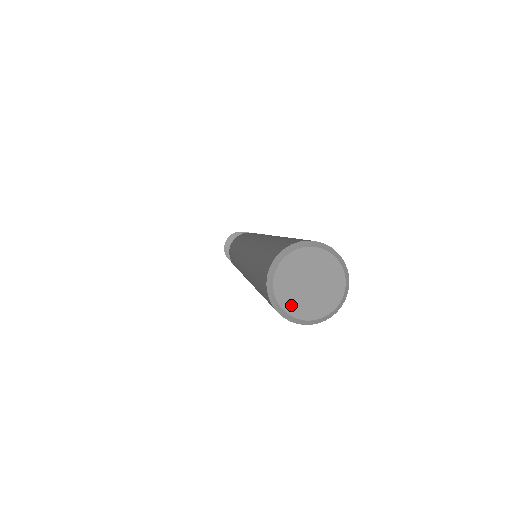
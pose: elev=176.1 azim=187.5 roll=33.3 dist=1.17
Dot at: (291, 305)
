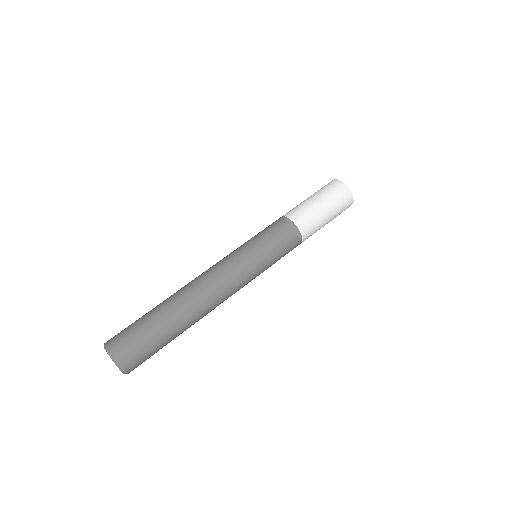
Dot at: occluded
